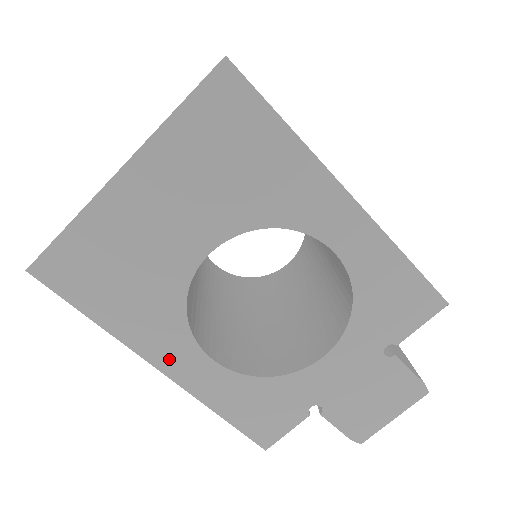
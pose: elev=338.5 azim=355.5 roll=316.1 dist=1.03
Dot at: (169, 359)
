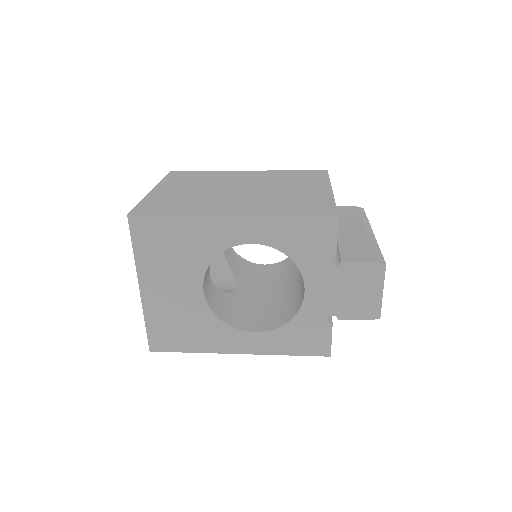
Dot at: (237, 346)
